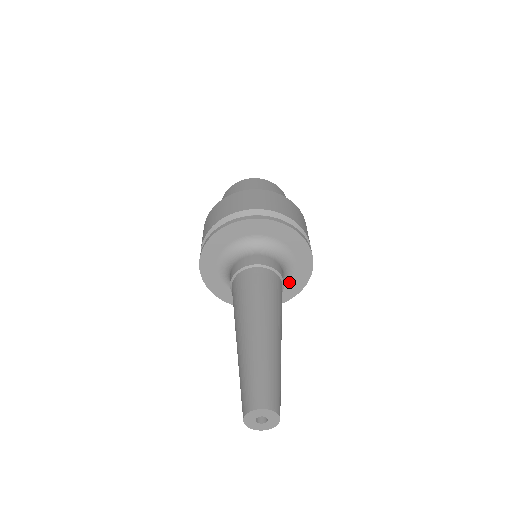
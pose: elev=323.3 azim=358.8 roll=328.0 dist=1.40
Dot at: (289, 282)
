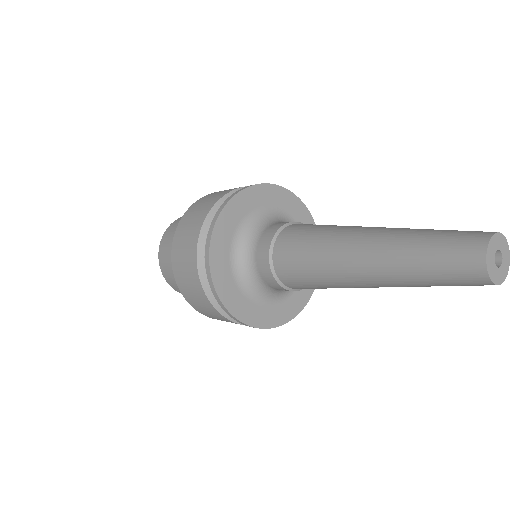
Dot at: occluded
